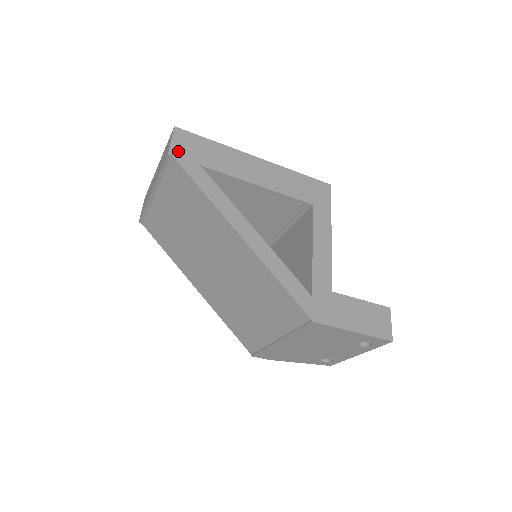
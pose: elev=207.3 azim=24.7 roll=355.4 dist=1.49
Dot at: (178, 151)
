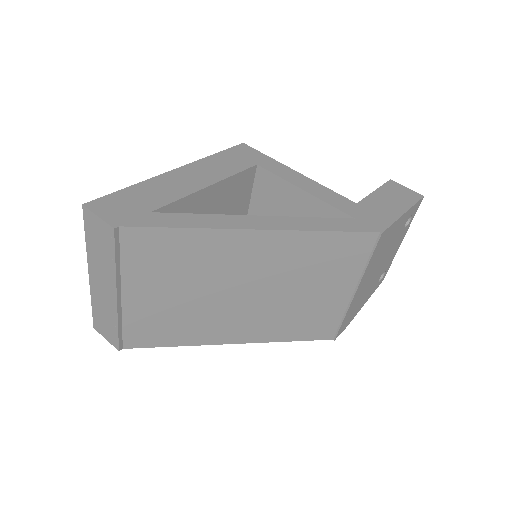
Dot at: (117, 219)
